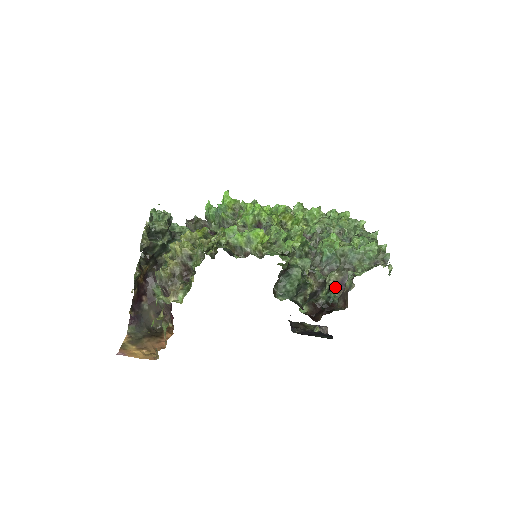
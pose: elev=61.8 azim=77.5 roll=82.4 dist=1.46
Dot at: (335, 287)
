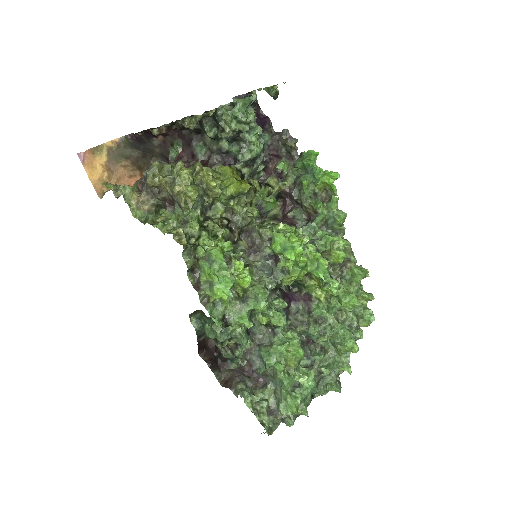
Dot at: (249, 361)
